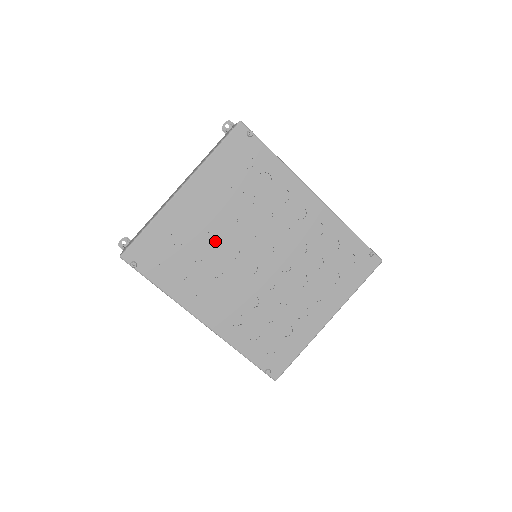
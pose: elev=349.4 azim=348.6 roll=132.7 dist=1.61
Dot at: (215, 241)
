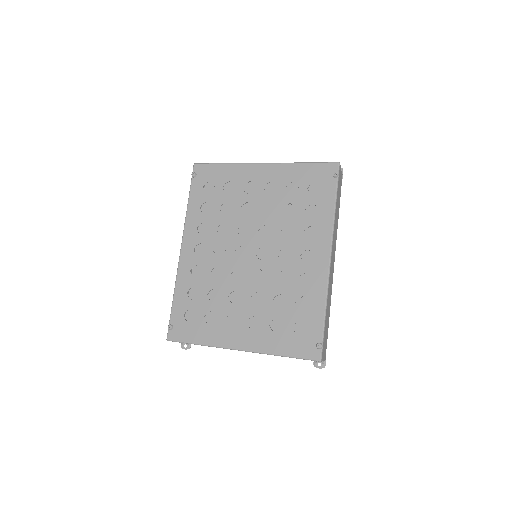
Dot at: occluded
